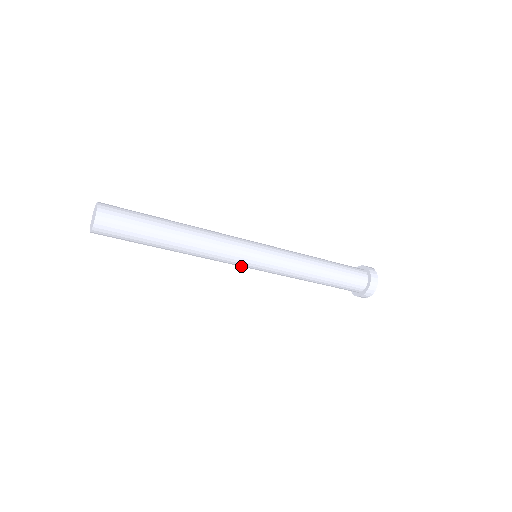
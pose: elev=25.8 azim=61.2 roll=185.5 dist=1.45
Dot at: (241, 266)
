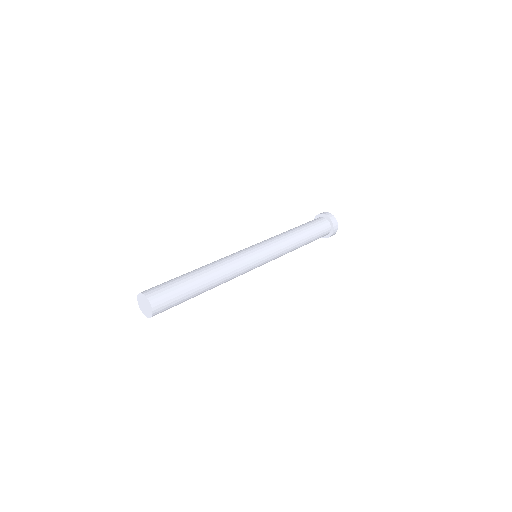
Dot at: occluded
